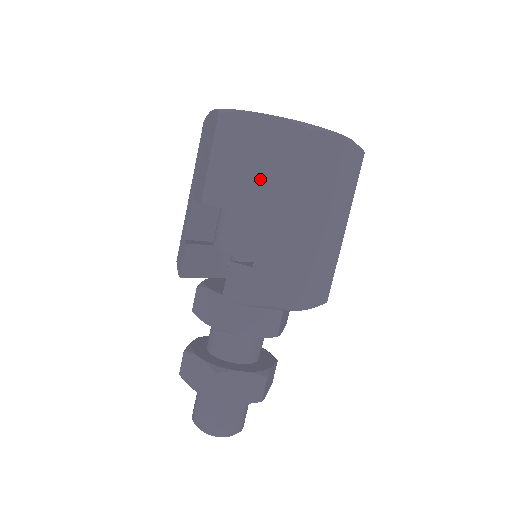
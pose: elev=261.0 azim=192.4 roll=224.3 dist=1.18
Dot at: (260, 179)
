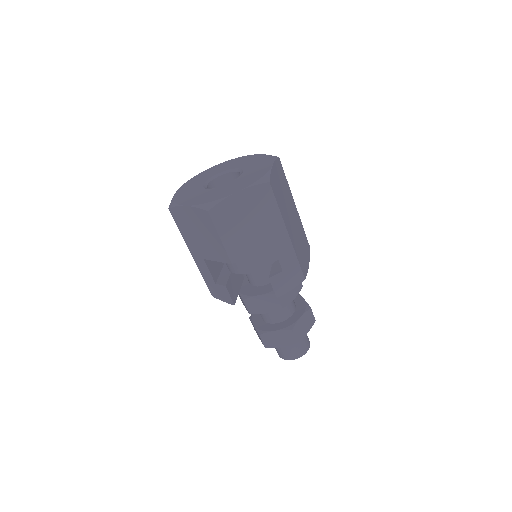
Dot at: (257, 227)
